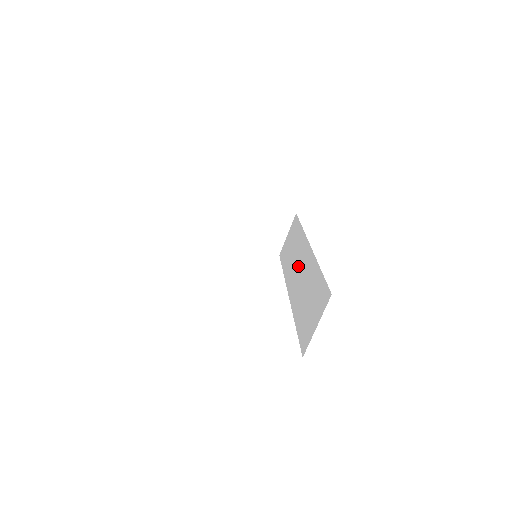
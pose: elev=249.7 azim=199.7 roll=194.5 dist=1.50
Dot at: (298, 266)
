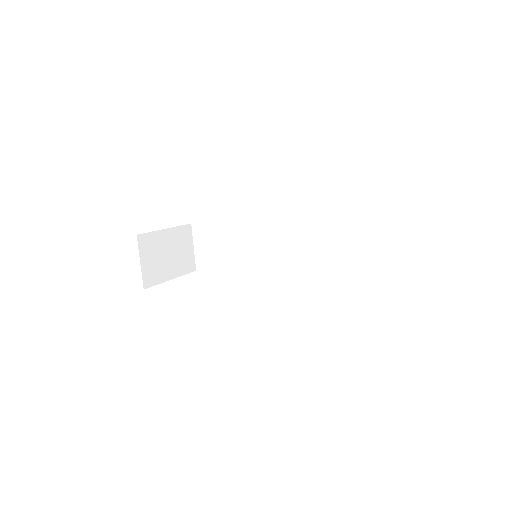
Dot at: (271, 247)
